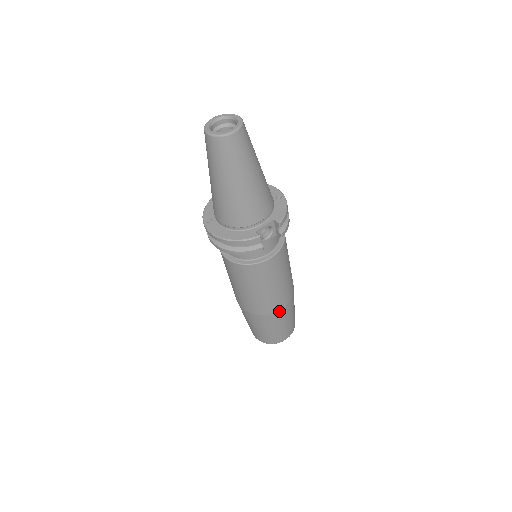
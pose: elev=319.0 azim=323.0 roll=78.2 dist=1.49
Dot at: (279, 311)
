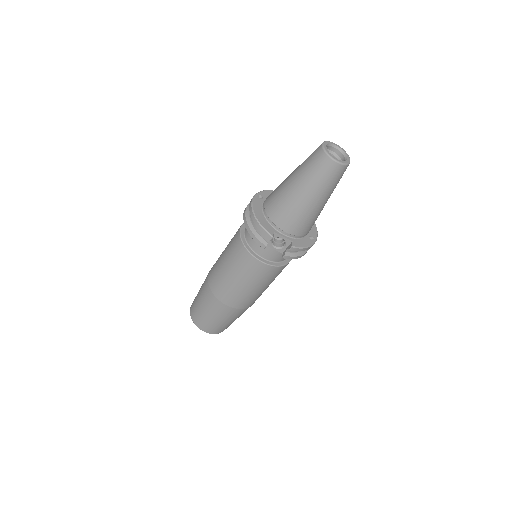
Dot at: (224, 304)
